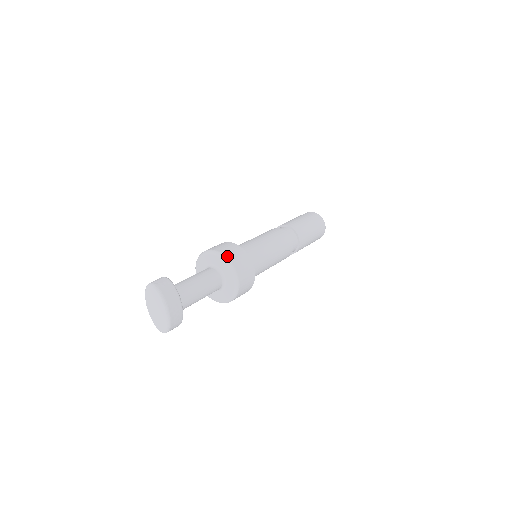
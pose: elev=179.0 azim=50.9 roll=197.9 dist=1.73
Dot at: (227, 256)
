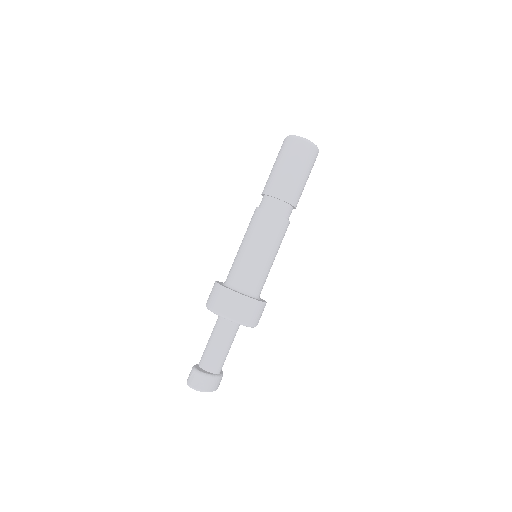
Dot at: (239, 320)
